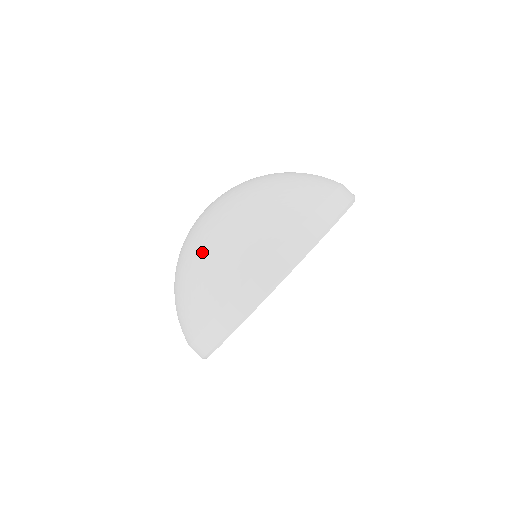
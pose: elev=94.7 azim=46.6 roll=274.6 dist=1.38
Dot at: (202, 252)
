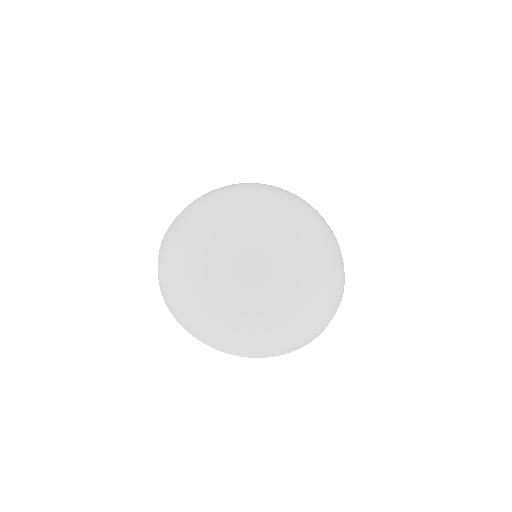
Dot at: (261, 309)
